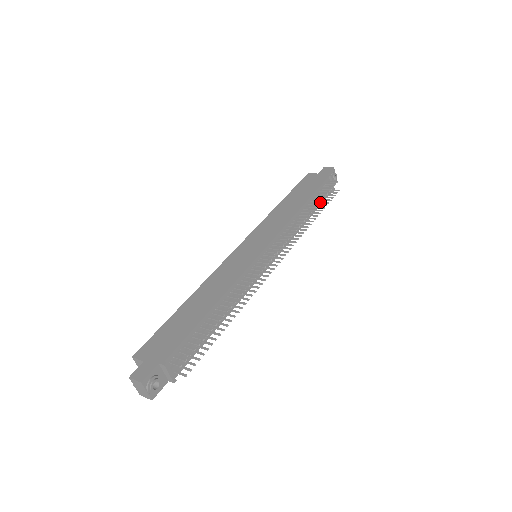
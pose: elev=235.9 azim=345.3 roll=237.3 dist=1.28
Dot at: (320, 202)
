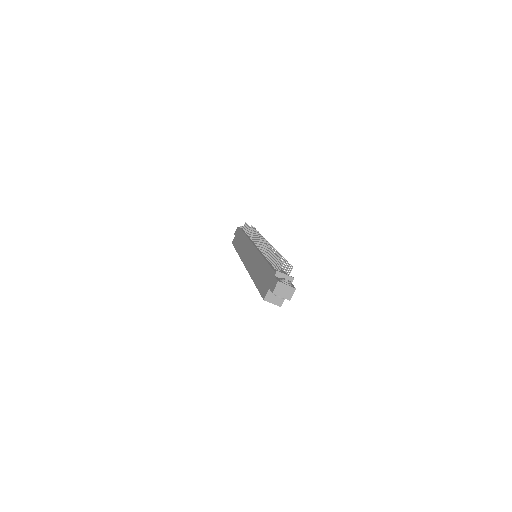
Dot at: (249, 227)
